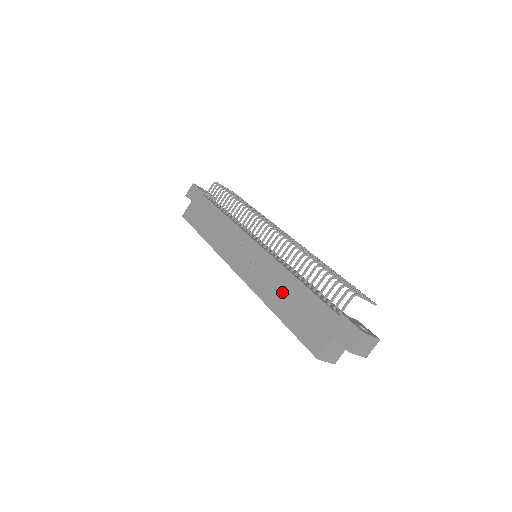
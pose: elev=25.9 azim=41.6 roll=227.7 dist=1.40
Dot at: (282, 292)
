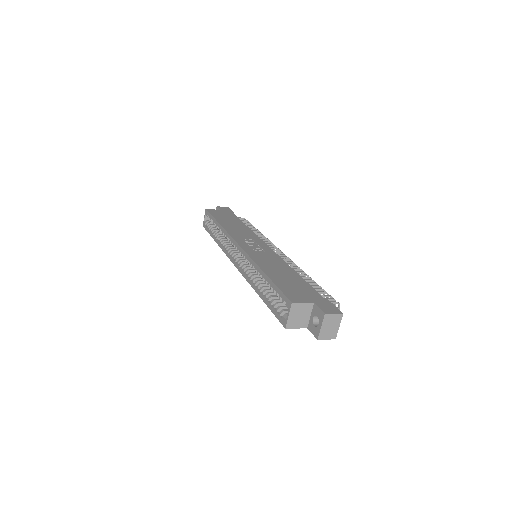
Dot at: (279, 270)
